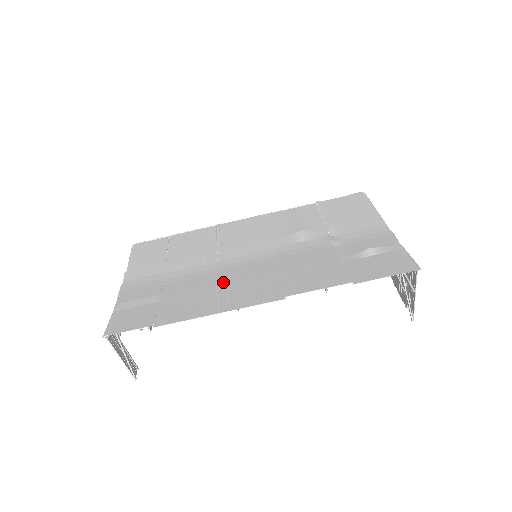
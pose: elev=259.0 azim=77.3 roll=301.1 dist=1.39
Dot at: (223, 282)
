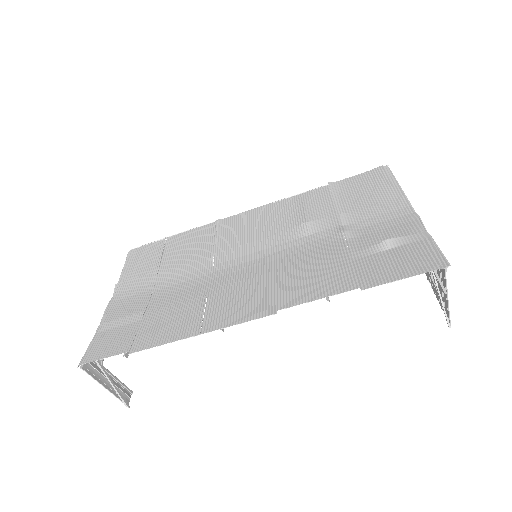
Dot at: (212, 293)
